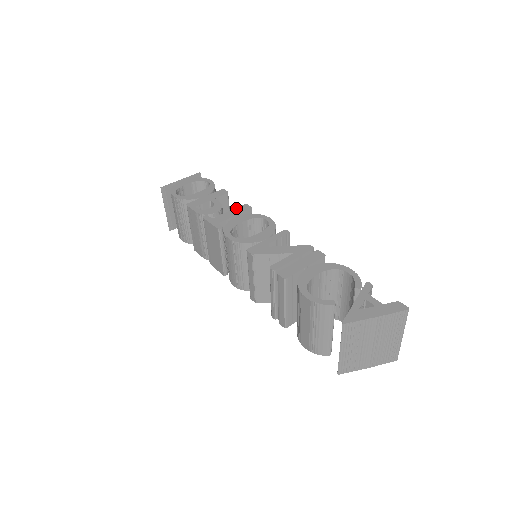
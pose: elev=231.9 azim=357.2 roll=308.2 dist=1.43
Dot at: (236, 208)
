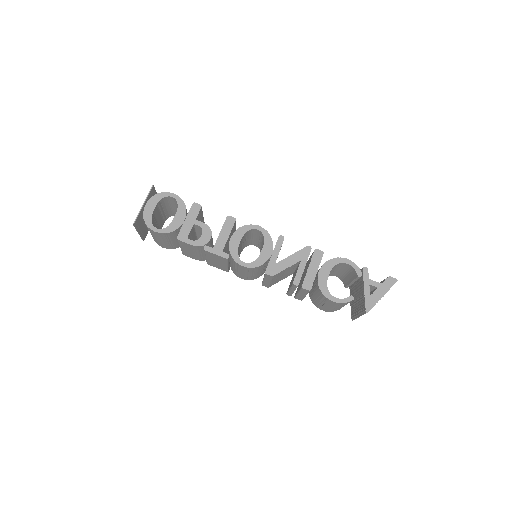
Dot at: (224, 225)
